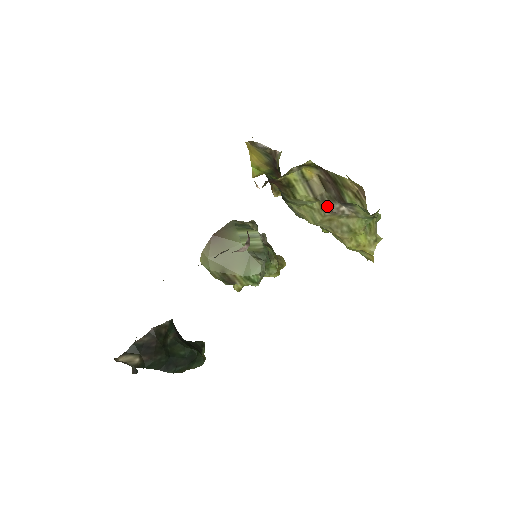
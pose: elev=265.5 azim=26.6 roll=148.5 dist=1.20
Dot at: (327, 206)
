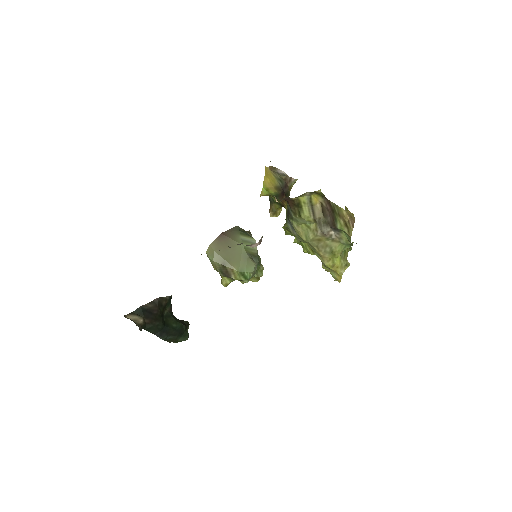
Dot at: (321, 228)
